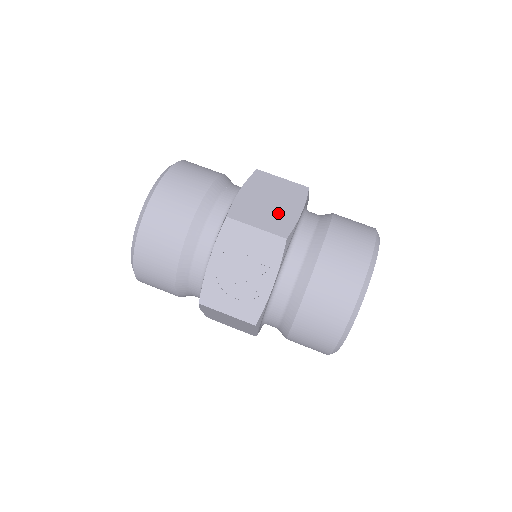
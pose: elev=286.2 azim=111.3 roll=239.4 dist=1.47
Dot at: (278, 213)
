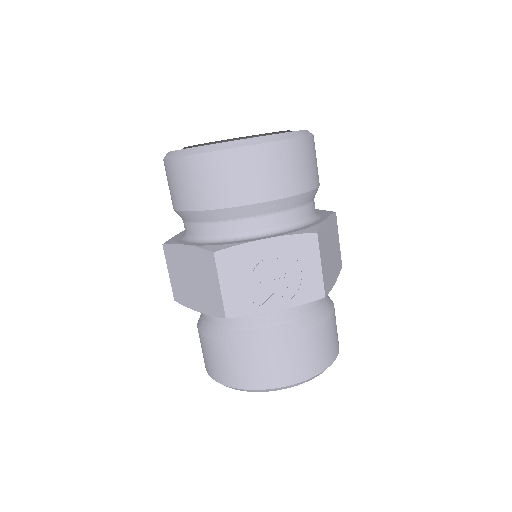
Dot at: (330, 268)
